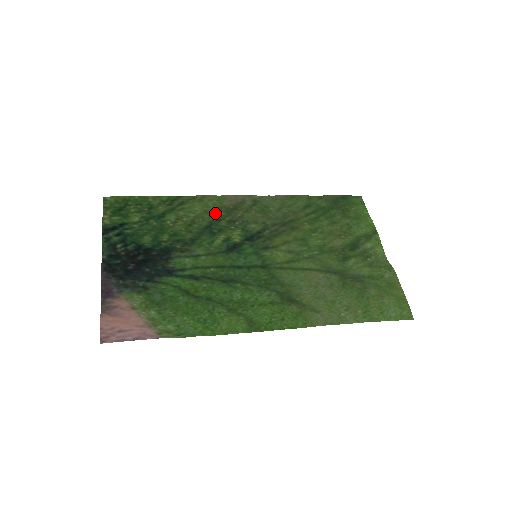
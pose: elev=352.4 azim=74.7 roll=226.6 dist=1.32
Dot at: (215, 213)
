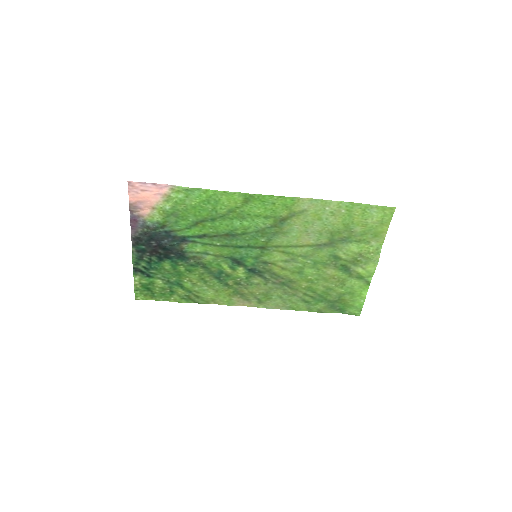
Dot at: (224, 291)
